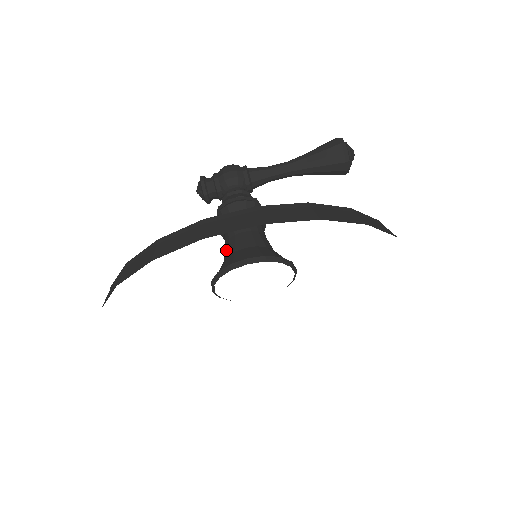
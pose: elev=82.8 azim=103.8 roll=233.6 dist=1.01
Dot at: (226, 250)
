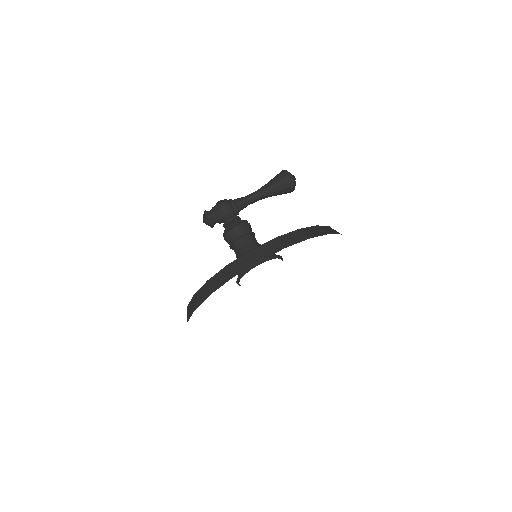
Dot at: occluded
